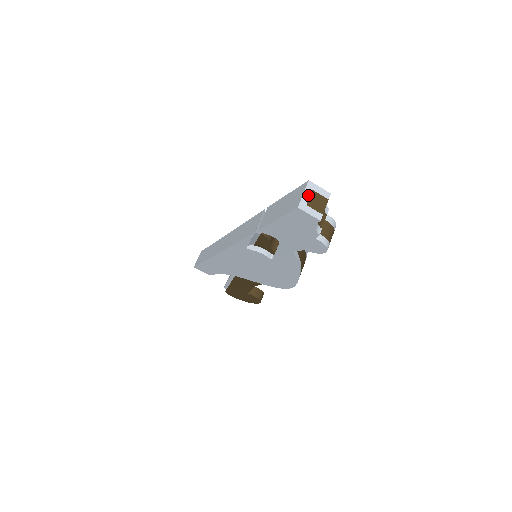
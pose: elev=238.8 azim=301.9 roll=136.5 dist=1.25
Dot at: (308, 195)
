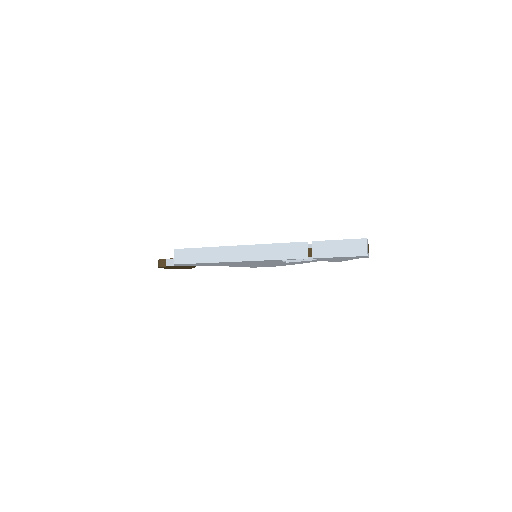
Dot at: (367, 247)
